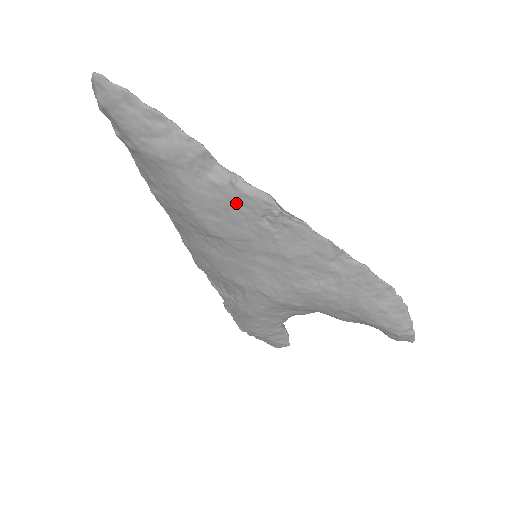
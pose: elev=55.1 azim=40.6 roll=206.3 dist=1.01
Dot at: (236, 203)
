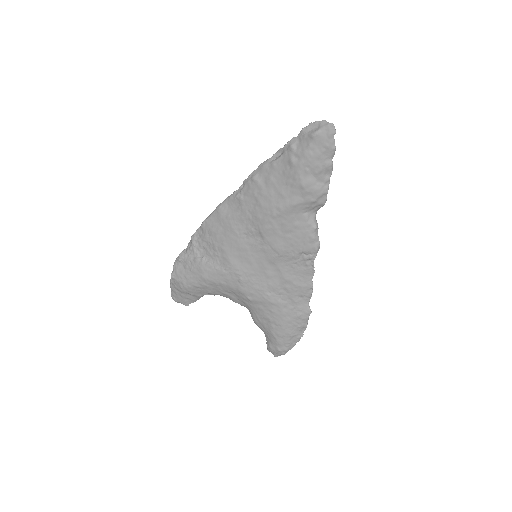
Dot at: (302, 236)
